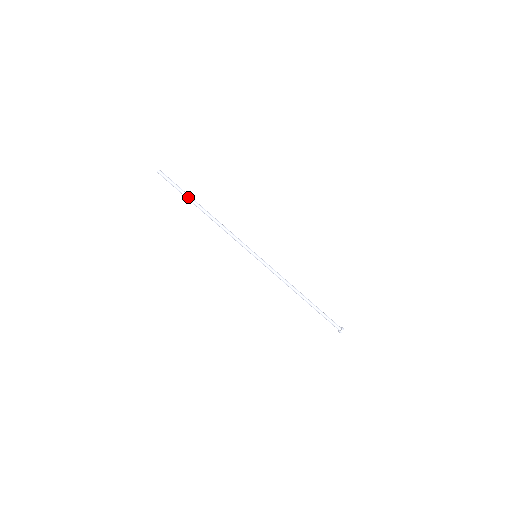
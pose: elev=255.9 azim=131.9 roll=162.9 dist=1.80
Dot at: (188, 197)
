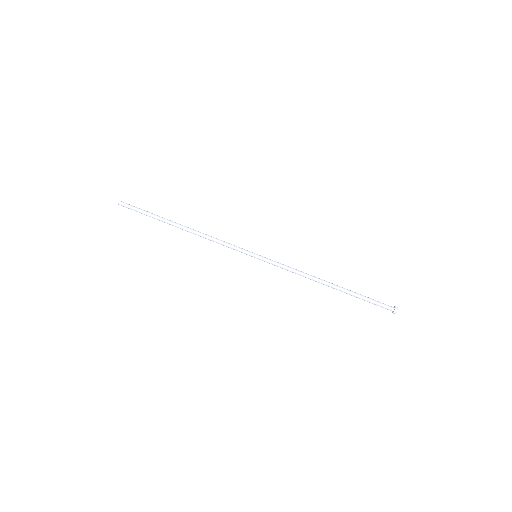
Dot at: (159, 217)
